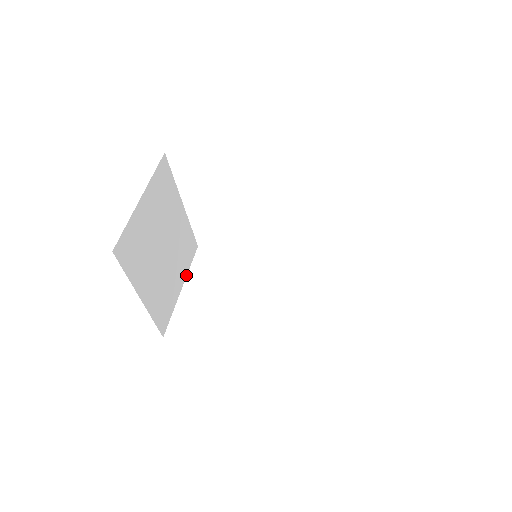
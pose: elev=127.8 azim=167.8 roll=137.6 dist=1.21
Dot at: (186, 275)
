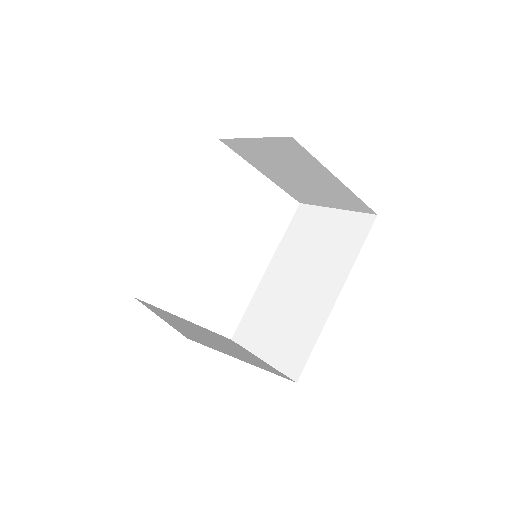
Dot at: (251, 353)
